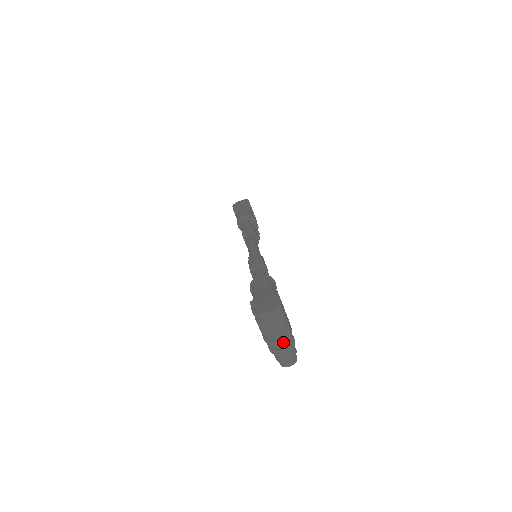
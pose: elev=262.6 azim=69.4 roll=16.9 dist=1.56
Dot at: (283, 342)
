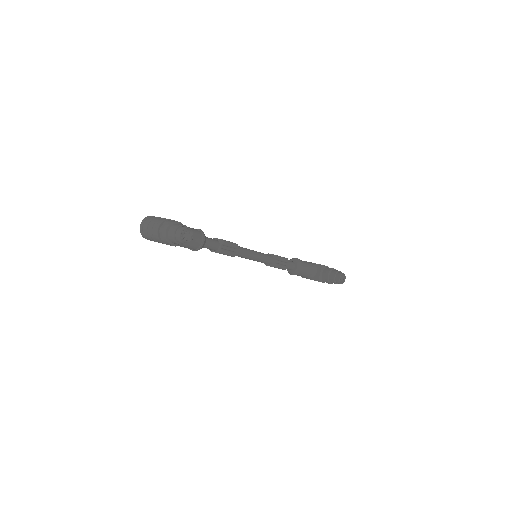
Dot at: (161, 227)
